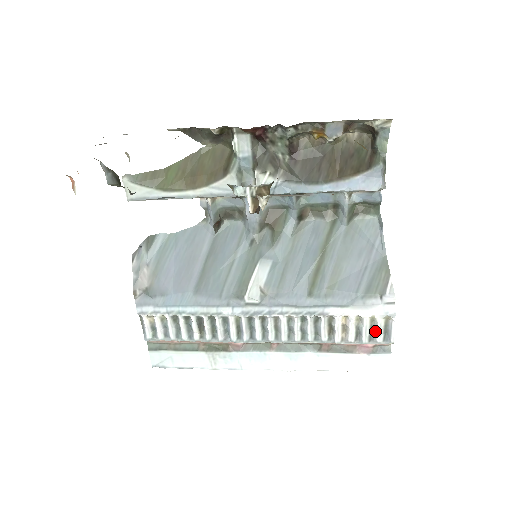
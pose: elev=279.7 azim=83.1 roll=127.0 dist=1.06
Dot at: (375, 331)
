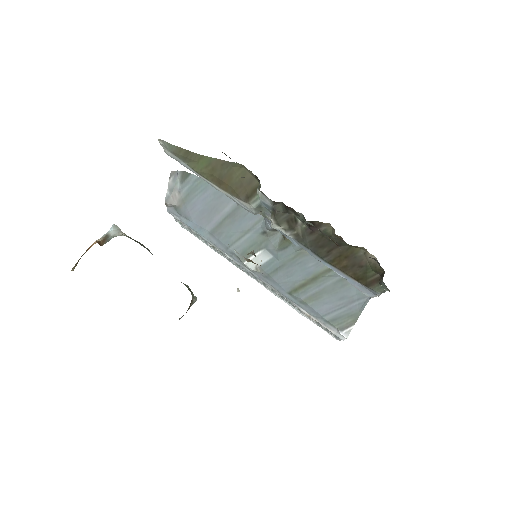
Dot at: occluded
